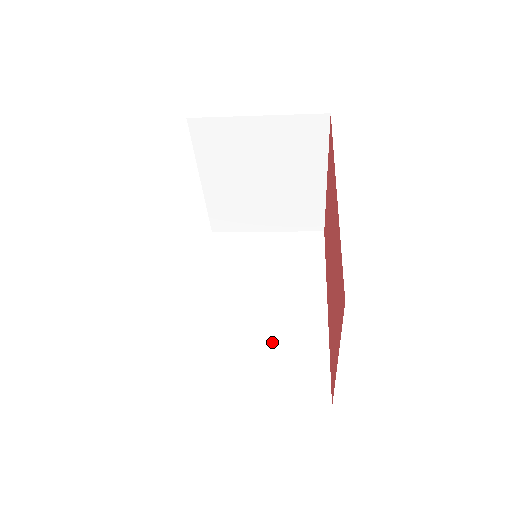
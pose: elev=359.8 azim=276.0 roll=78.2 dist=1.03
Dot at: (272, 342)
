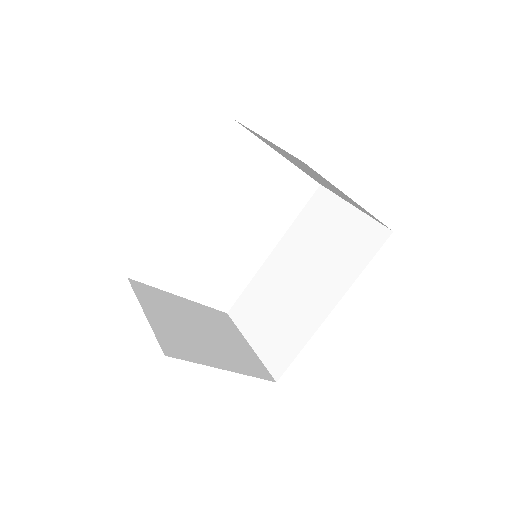
Dot at: (284, 311)
